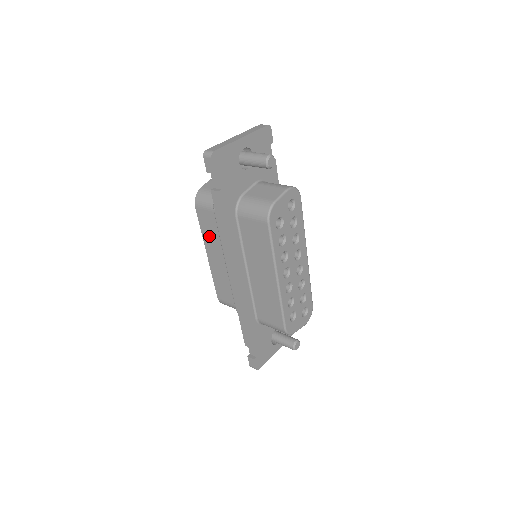
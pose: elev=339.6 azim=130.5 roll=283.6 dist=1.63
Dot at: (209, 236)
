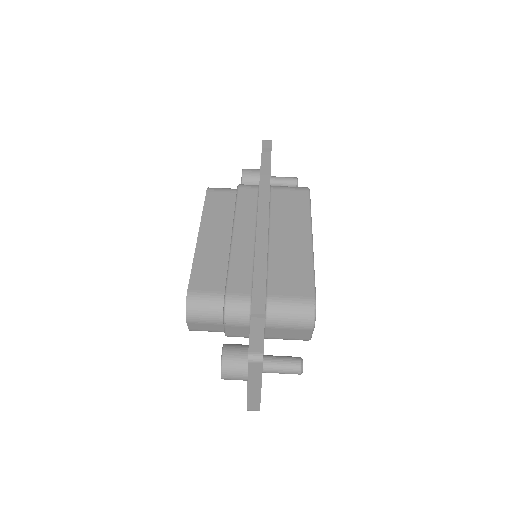
Dot at: occluded
